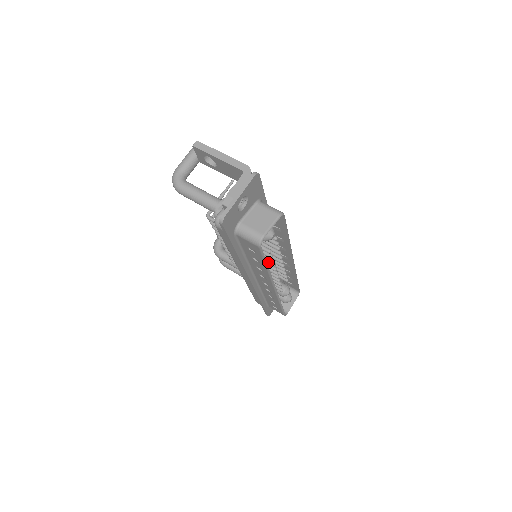
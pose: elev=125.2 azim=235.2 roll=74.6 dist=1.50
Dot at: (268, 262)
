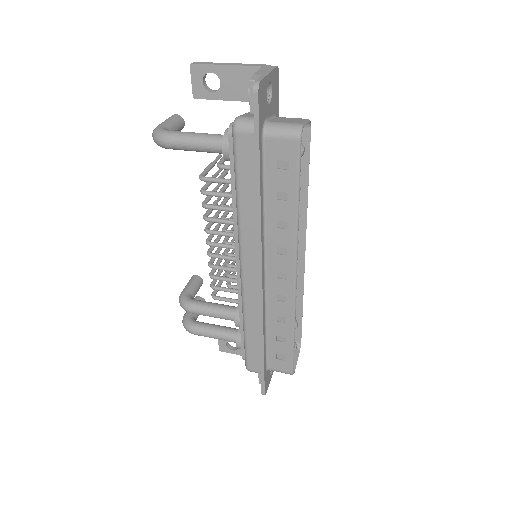
Dot at: occluded
